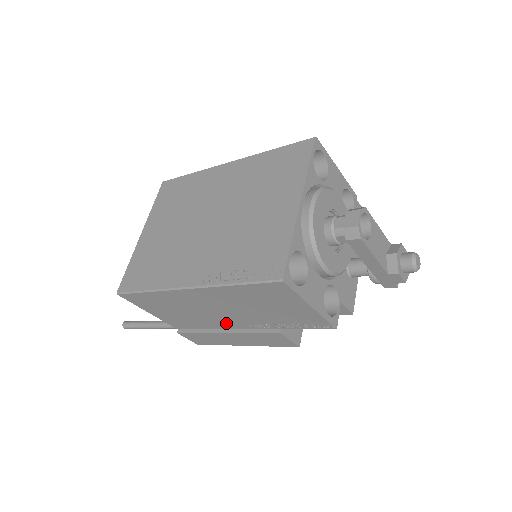
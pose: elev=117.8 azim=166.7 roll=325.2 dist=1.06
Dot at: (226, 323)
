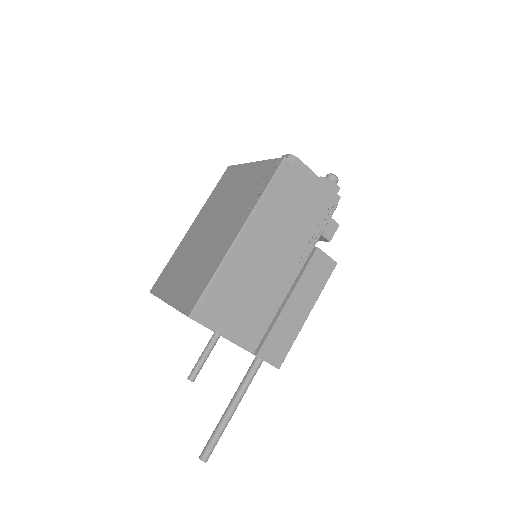
Dot at: (282, 282)
